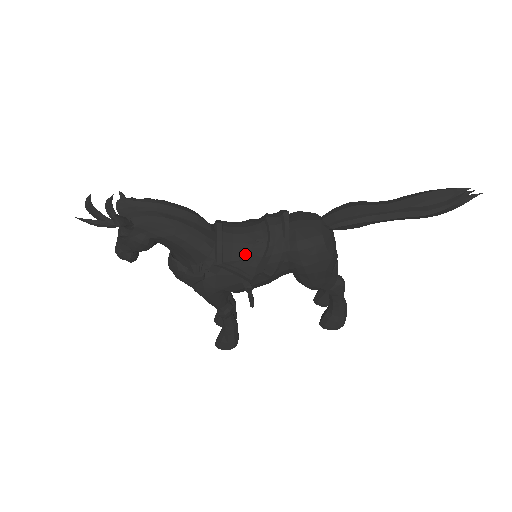
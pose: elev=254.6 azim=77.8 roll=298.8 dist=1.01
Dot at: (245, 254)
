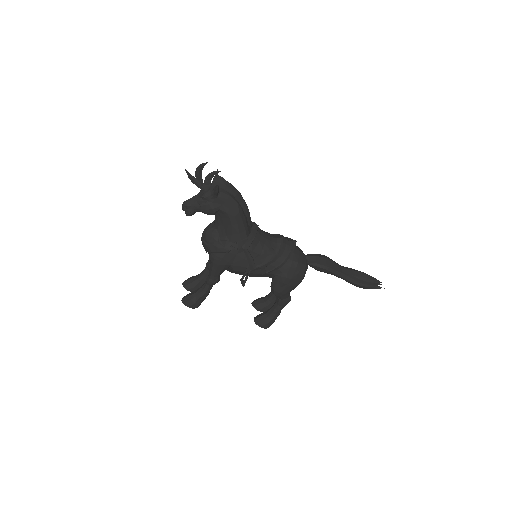
Dot at: (262, 252)
